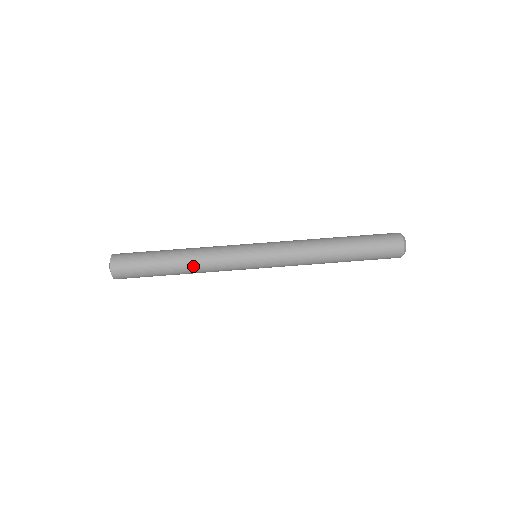
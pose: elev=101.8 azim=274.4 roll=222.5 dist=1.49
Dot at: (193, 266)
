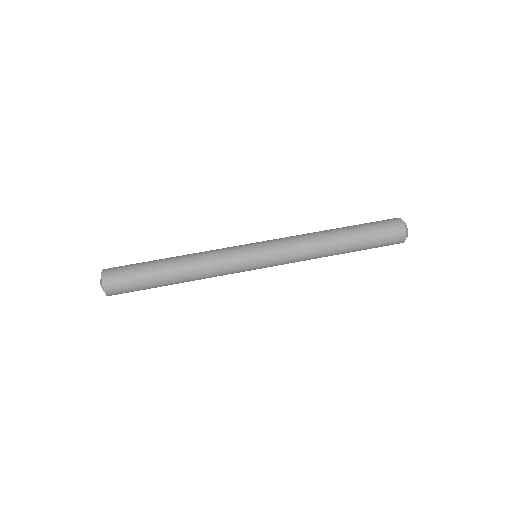
Dot at: (193, 277)
